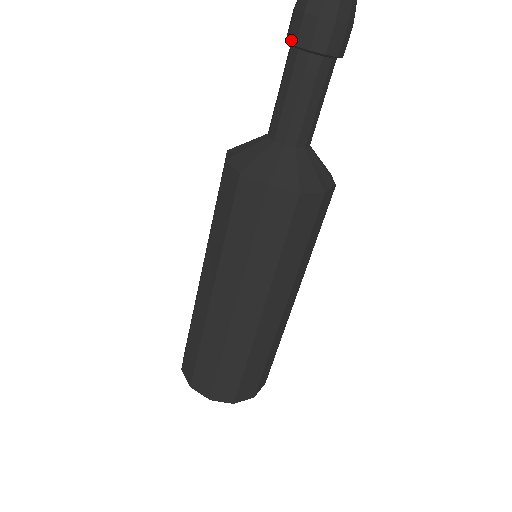
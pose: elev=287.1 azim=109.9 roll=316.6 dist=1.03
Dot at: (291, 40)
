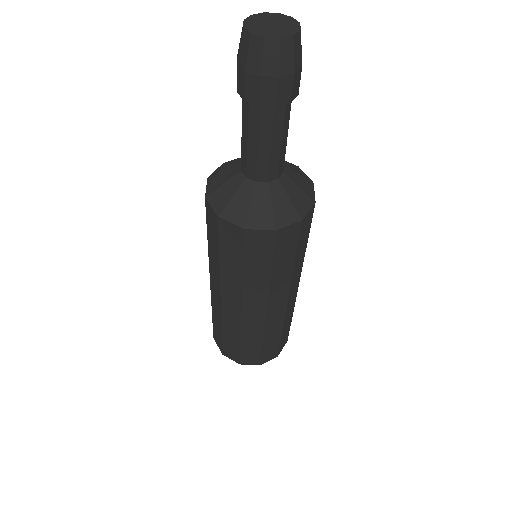
Dot at: (250, 100)
